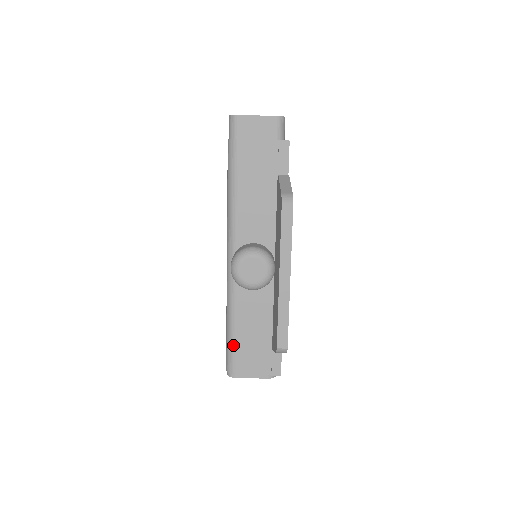
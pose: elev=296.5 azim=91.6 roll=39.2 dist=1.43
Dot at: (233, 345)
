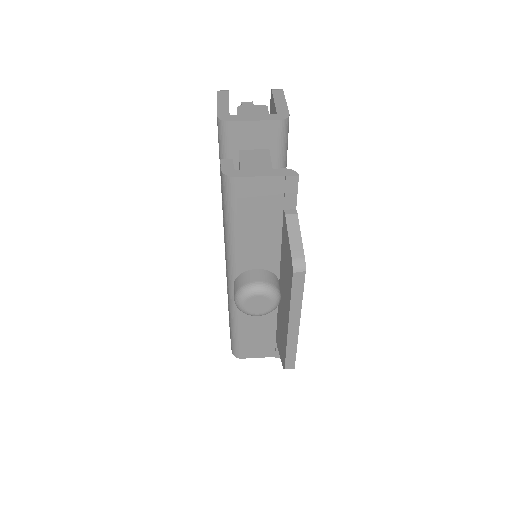
Dot at: (238, 341)
